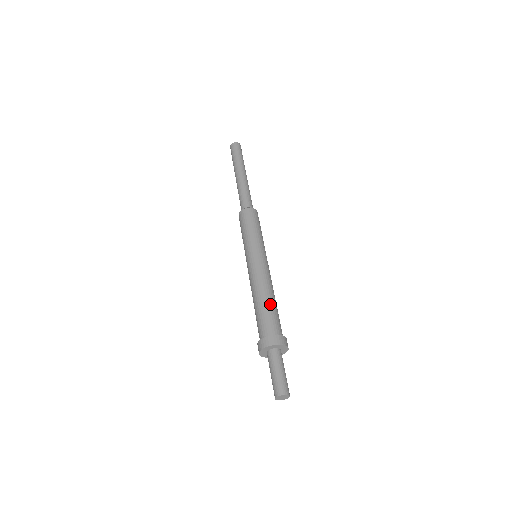
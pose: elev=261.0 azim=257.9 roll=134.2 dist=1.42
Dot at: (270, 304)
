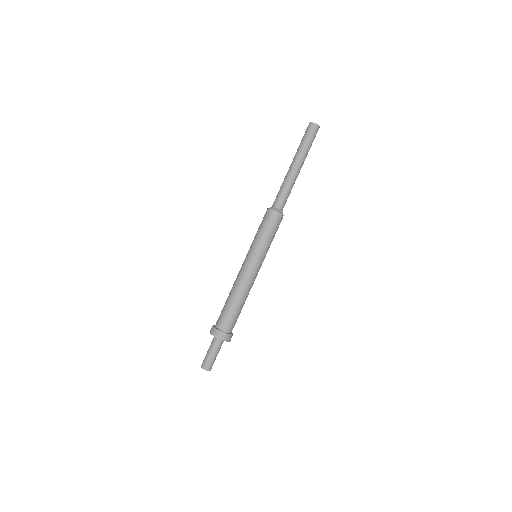
Dot at: (237, 307)
